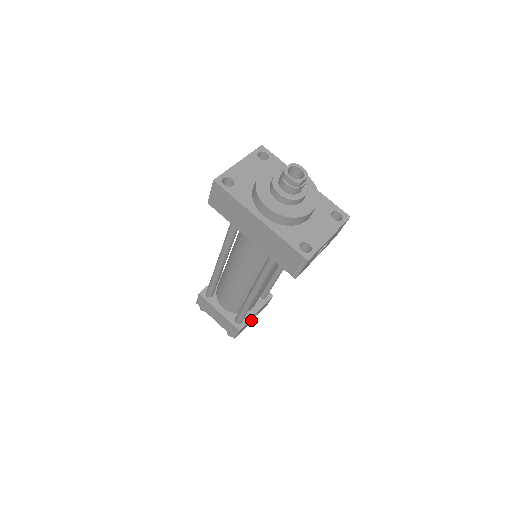
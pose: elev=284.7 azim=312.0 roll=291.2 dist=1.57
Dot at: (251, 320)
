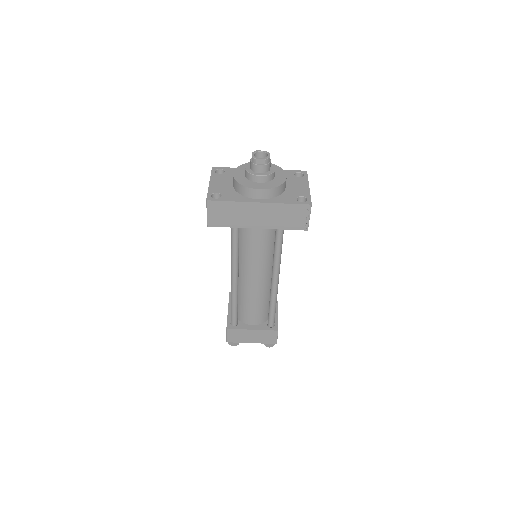
Dot at: occluded
